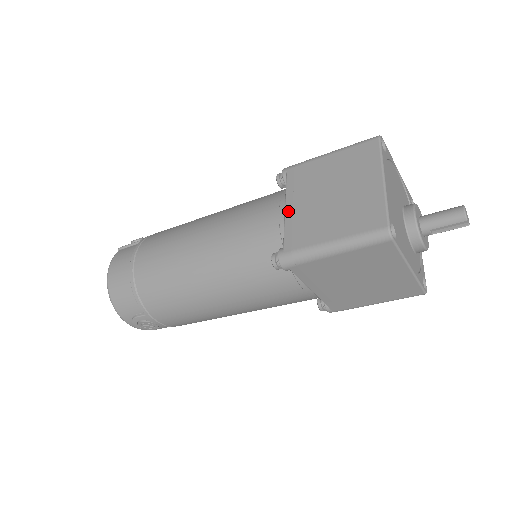
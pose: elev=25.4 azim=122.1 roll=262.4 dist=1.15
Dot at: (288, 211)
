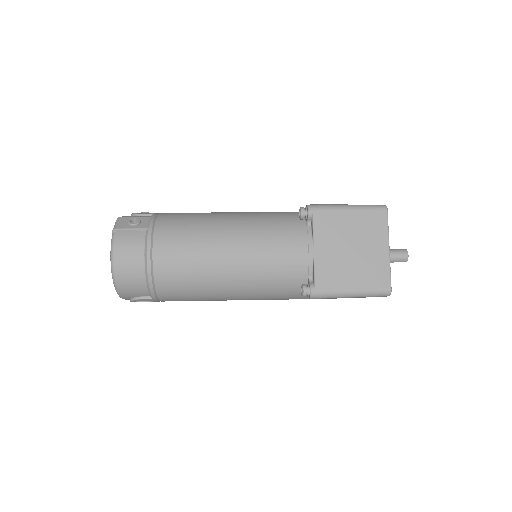
Dot at: (317, 253)
